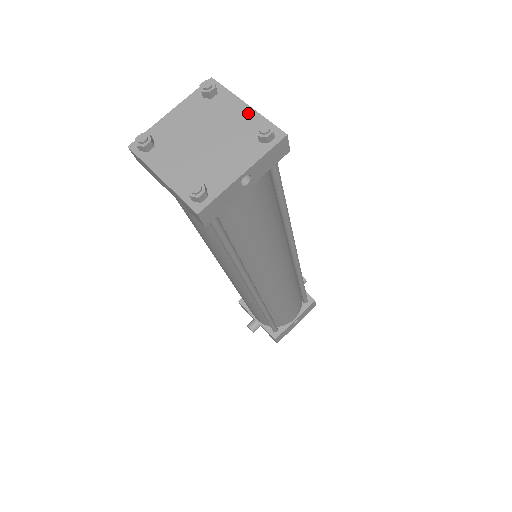
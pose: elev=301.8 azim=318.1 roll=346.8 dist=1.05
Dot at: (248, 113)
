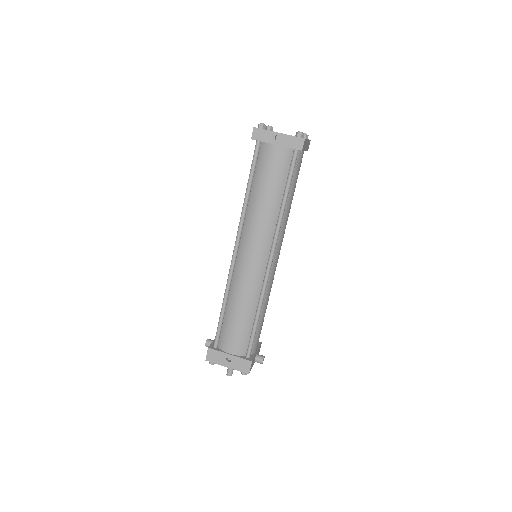
Dot at: occluded
